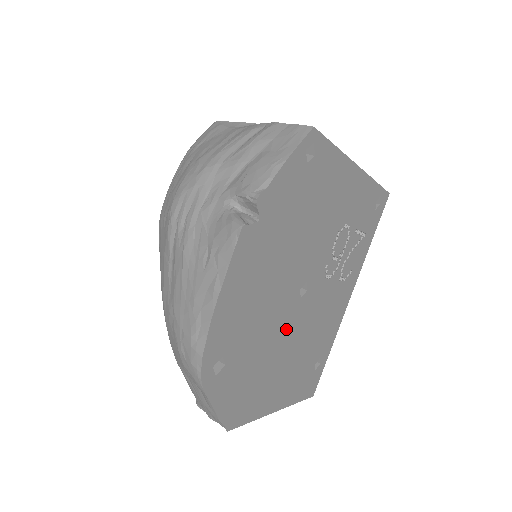
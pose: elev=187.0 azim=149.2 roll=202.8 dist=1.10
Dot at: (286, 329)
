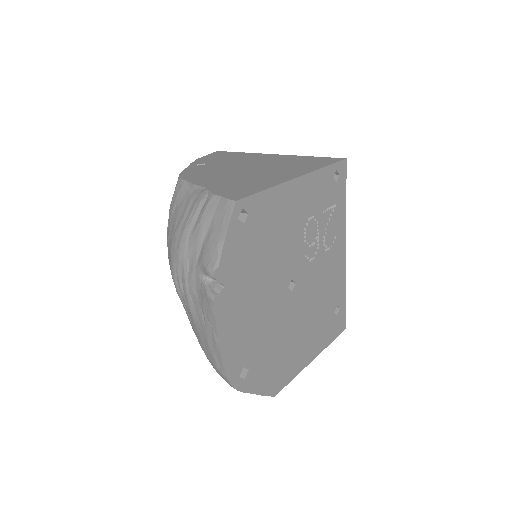
Dot at: (290, 316)
